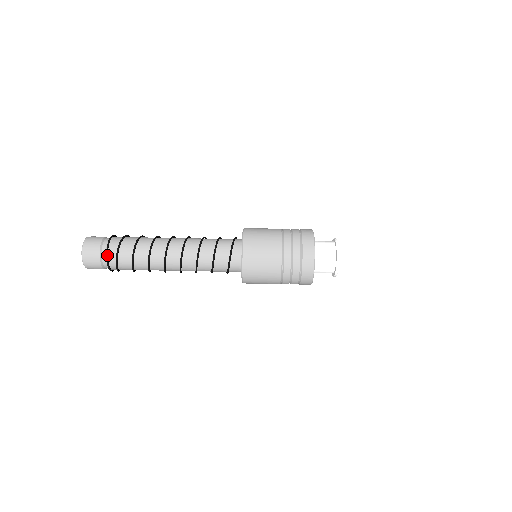
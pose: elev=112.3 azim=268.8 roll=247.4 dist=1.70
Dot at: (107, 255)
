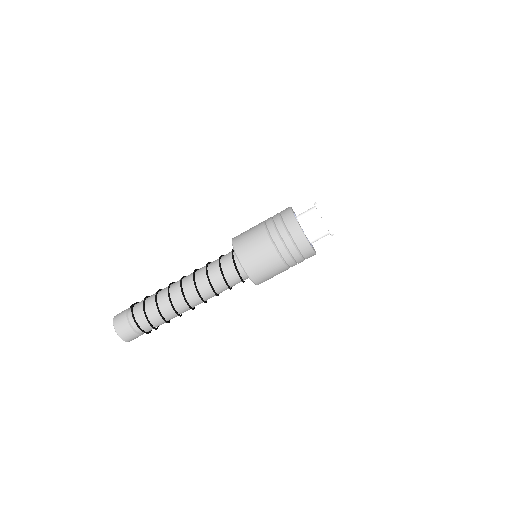
Dot at: occluded
